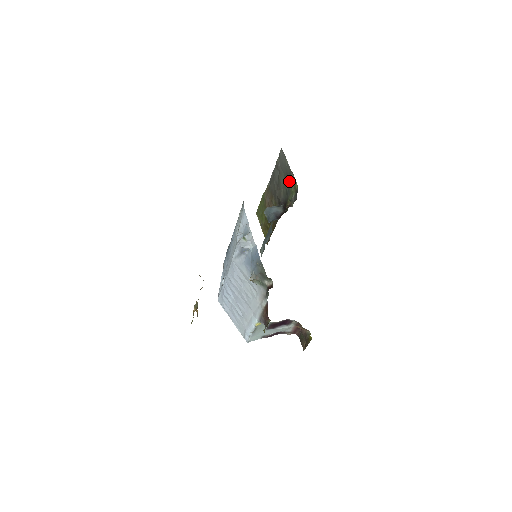
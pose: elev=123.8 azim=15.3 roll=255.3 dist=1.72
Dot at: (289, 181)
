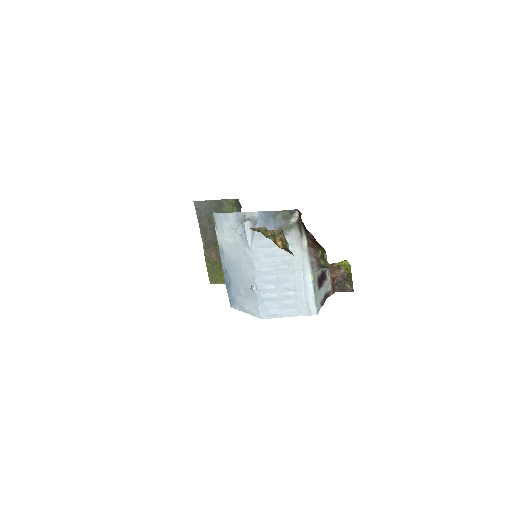
Dot at: (222, 209)
